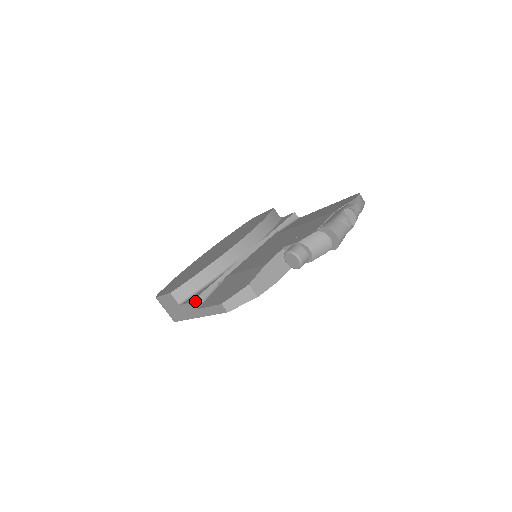
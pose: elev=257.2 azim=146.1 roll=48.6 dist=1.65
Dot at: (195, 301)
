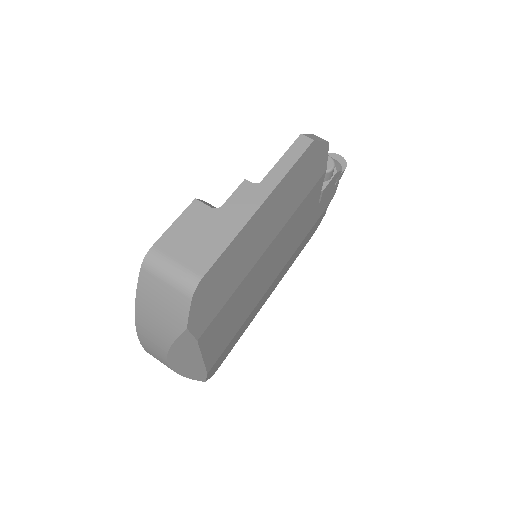
Dot at: (247, 185)
